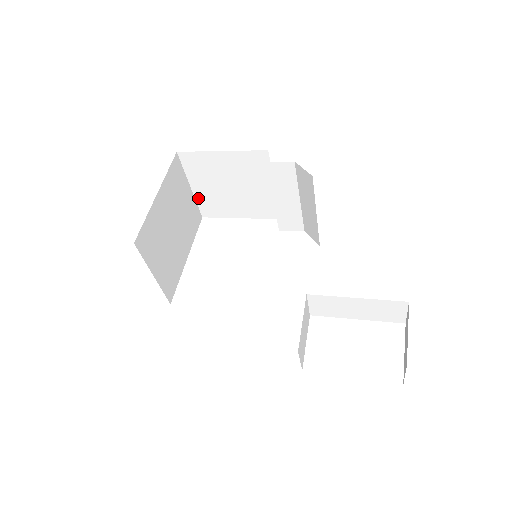
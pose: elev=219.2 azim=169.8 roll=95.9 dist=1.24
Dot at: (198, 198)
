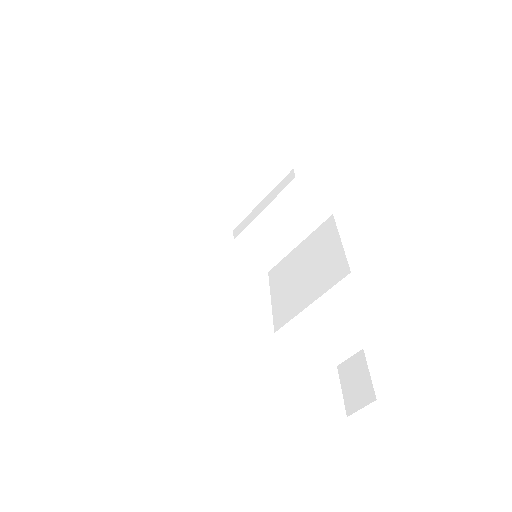
Dot at: (179, 163)
